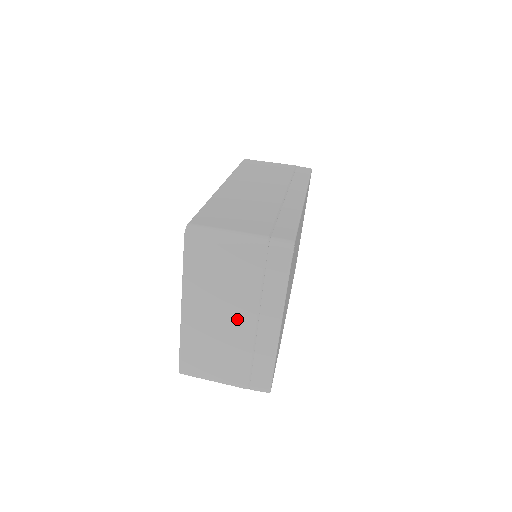
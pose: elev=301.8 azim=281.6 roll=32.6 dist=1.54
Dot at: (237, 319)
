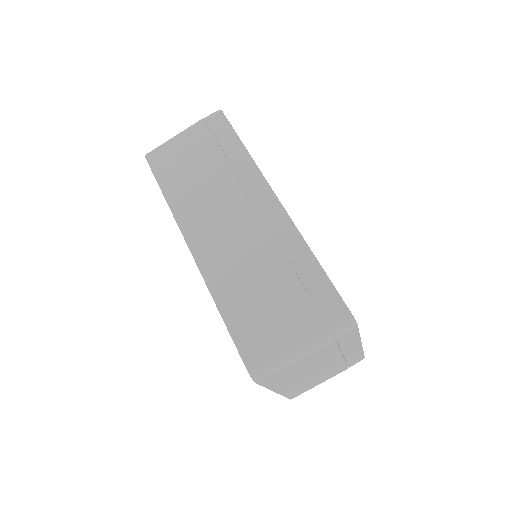
Dot at: (325, 366)
